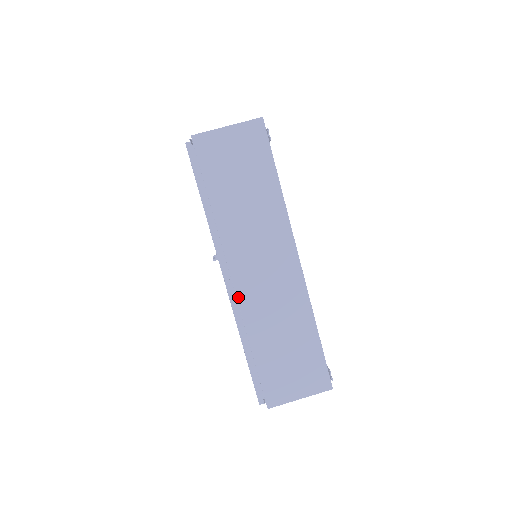
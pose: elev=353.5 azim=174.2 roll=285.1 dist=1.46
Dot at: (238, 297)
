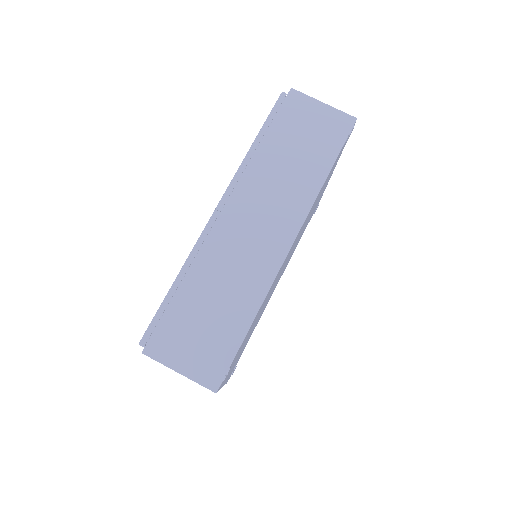
Dot at: (213, 229)
